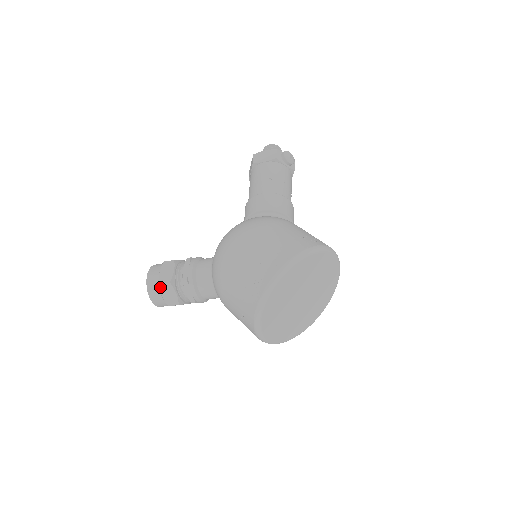
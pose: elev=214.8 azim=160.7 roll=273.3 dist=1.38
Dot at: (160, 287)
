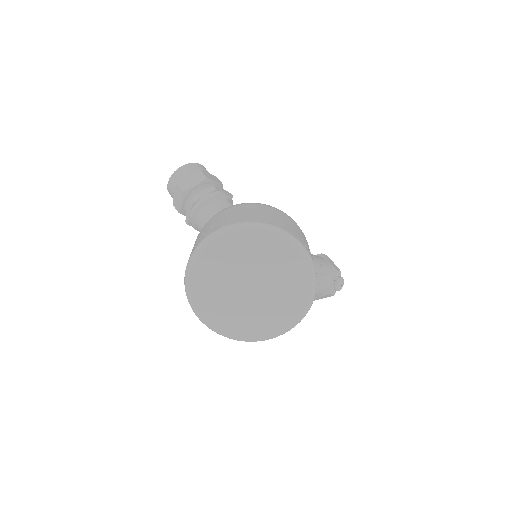
Dot at: (197, 171)
